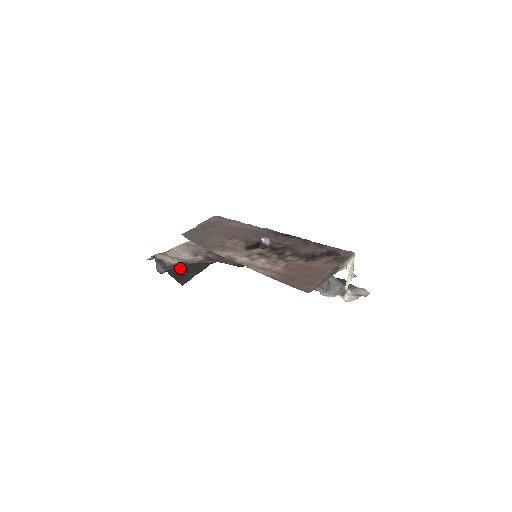
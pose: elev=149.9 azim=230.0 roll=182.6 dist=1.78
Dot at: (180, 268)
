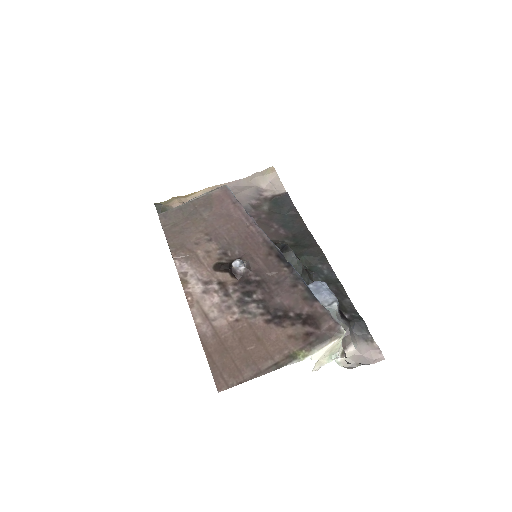
Dot at: occluded
